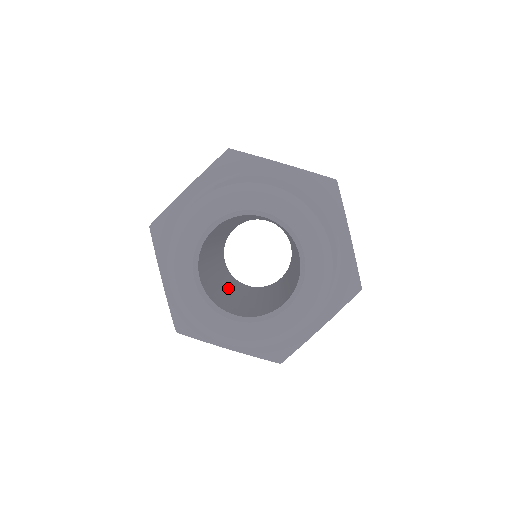
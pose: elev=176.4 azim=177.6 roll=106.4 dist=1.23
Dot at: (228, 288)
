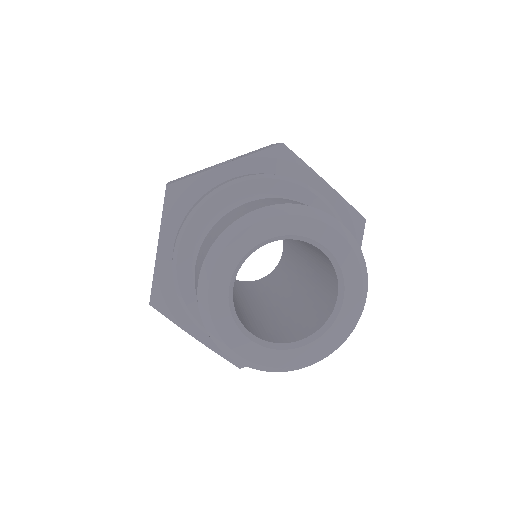
Dot at: occluded
